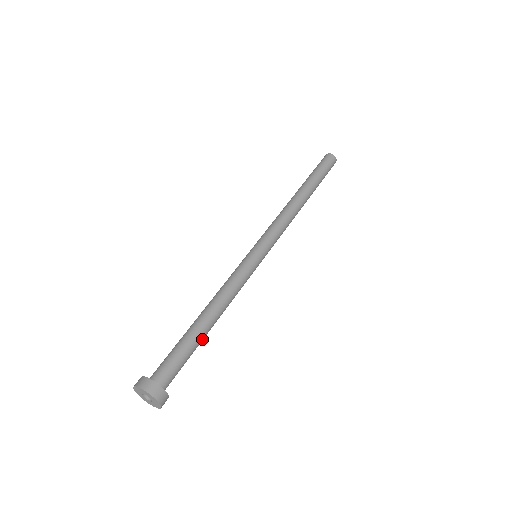
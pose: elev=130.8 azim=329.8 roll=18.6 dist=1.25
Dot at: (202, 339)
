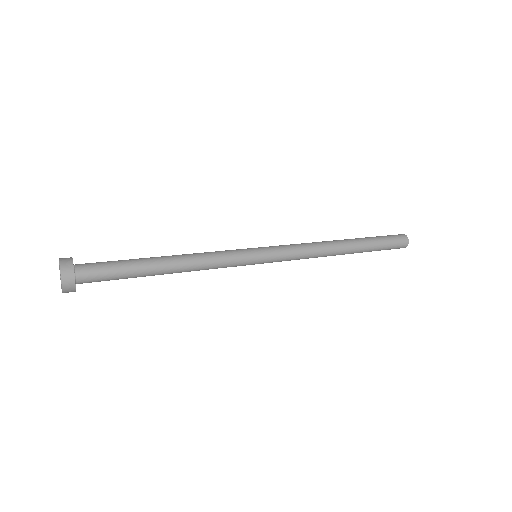
Dot at: (145, 267)
